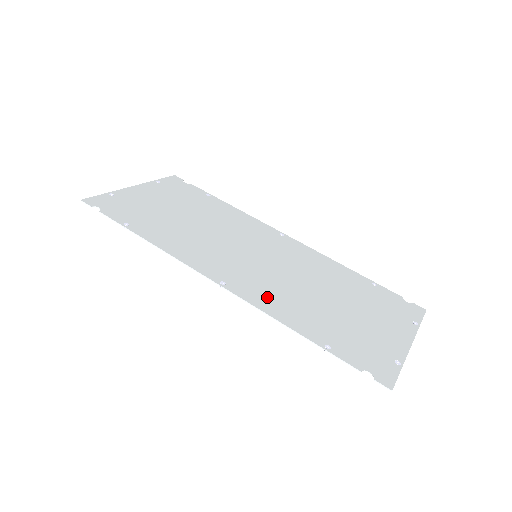
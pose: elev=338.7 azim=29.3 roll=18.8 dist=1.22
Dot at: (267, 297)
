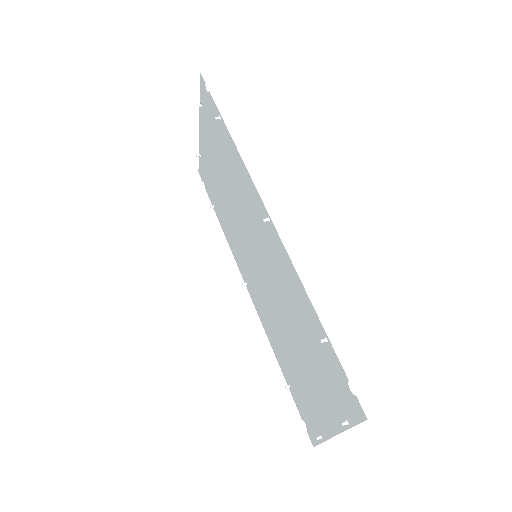
Dot at: (285, 268)
